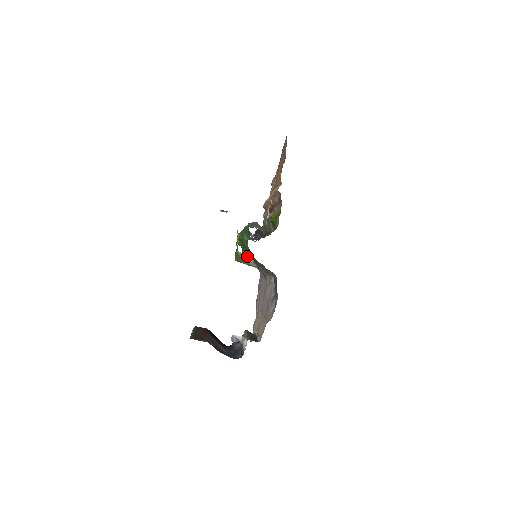
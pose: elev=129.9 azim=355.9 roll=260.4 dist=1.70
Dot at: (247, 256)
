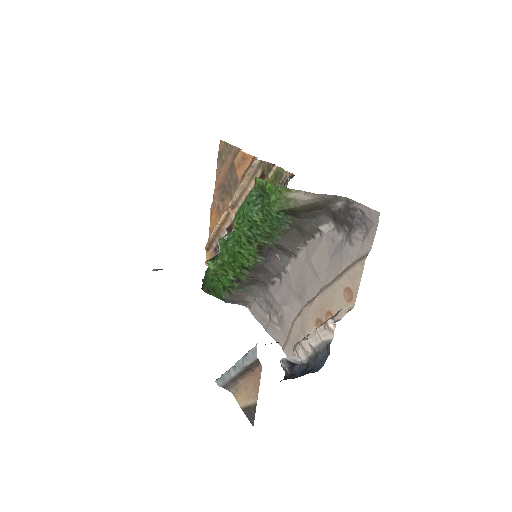
Dot at: (294, 189)
